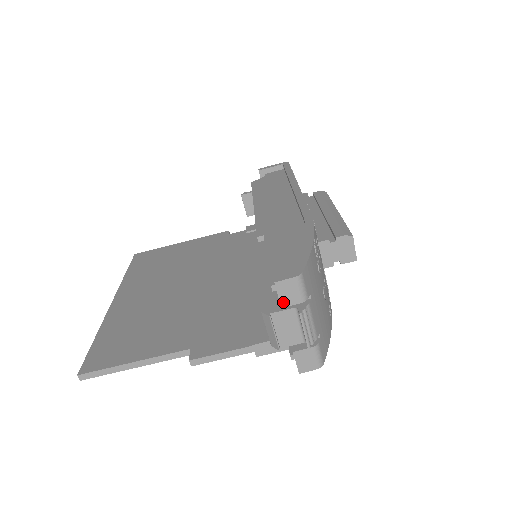
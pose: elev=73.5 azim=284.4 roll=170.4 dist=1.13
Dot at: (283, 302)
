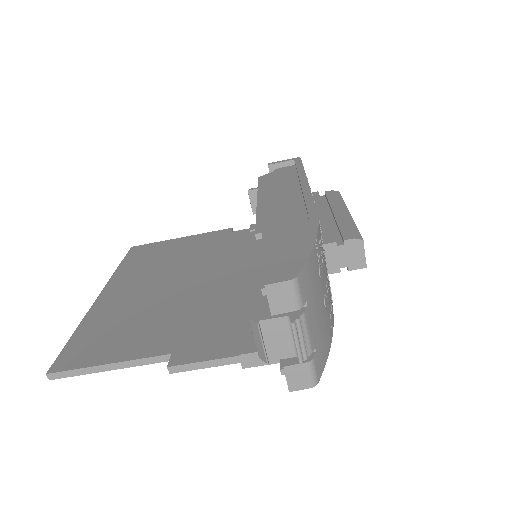
Dot at: (274, 309)
